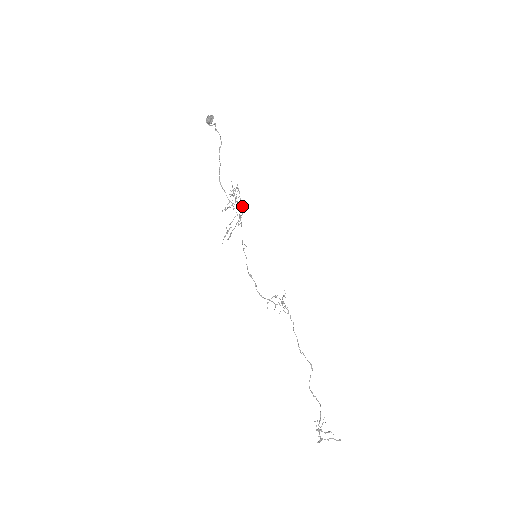
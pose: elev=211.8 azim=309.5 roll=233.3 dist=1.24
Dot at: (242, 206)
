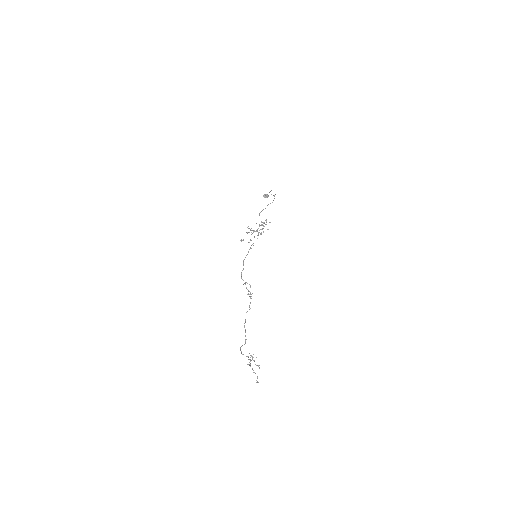
Dot at: (267, 229)
